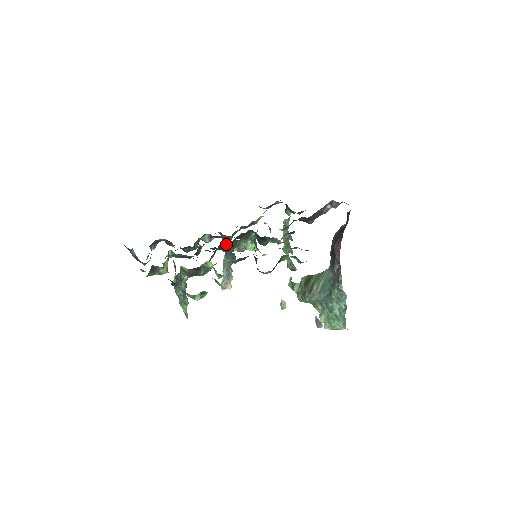
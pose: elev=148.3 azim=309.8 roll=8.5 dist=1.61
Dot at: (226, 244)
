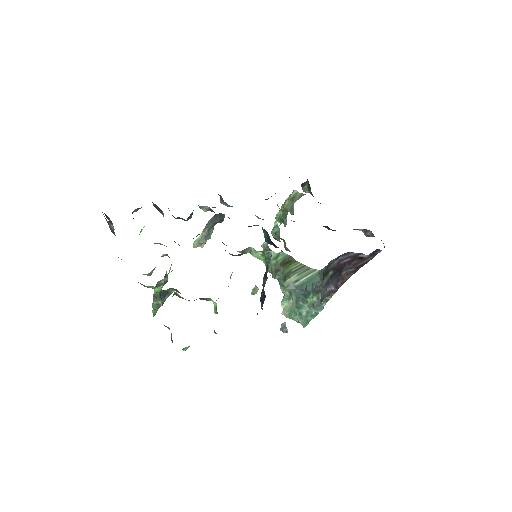
Dot at: occluded
